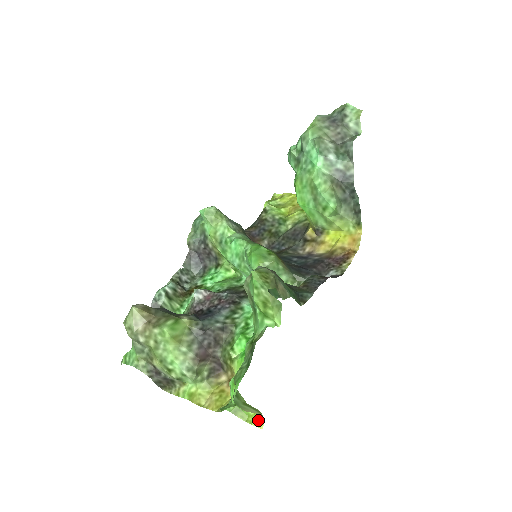
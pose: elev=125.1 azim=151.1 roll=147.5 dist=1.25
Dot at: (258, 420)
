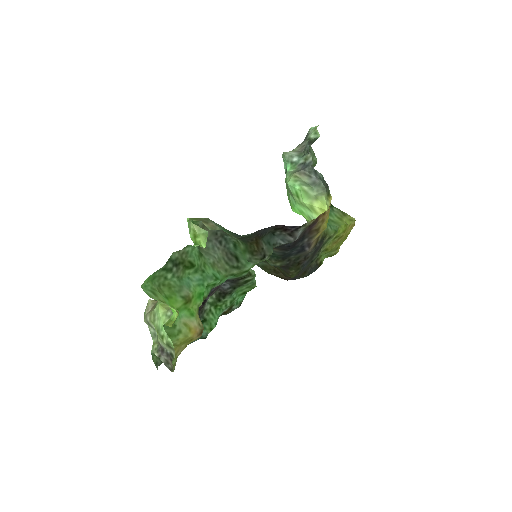
Dot at: occluded
